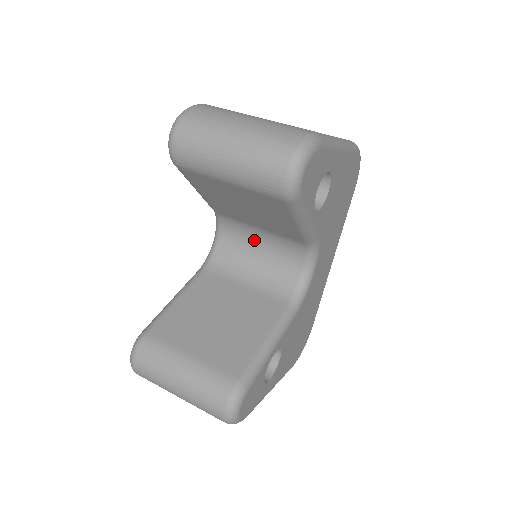
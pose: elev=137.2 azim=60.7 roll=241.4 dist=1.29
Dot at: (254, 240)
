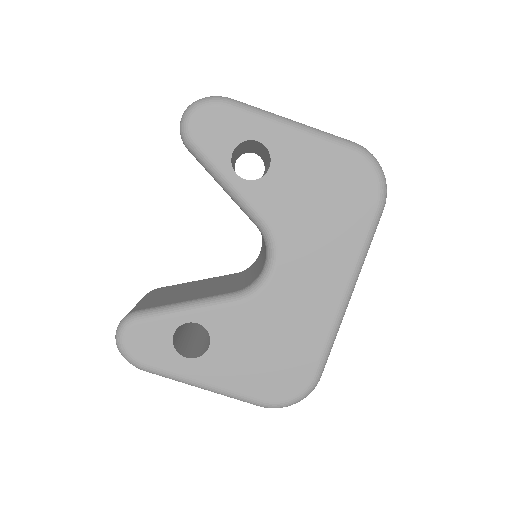
Dot at: (263, 243)
